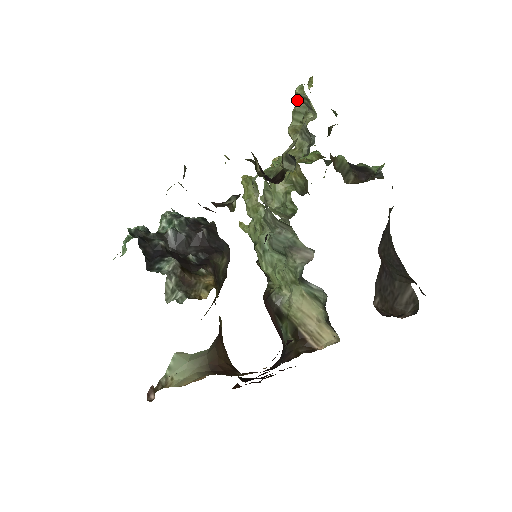
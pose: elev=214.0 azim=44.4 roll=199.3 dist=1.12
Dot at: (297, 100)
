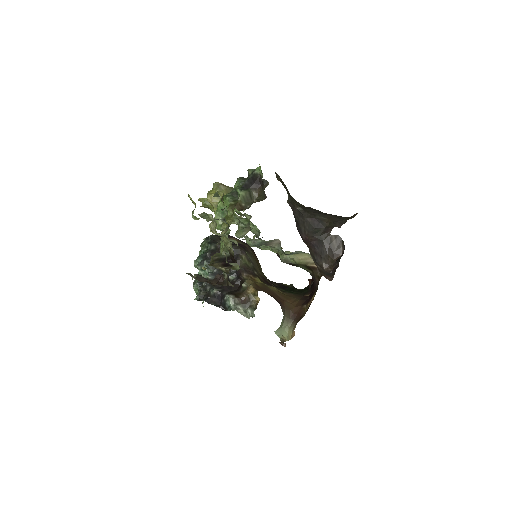
Dot at: occluded
